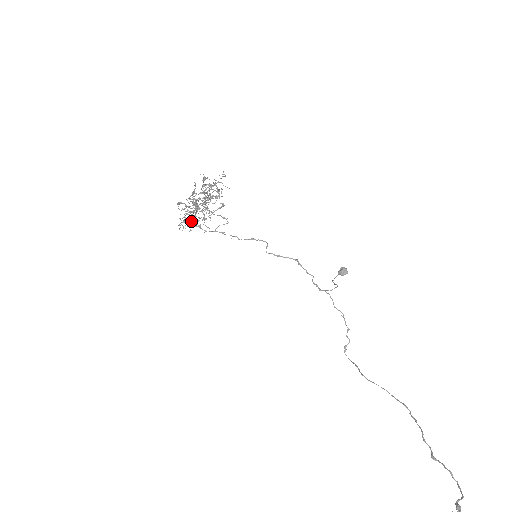
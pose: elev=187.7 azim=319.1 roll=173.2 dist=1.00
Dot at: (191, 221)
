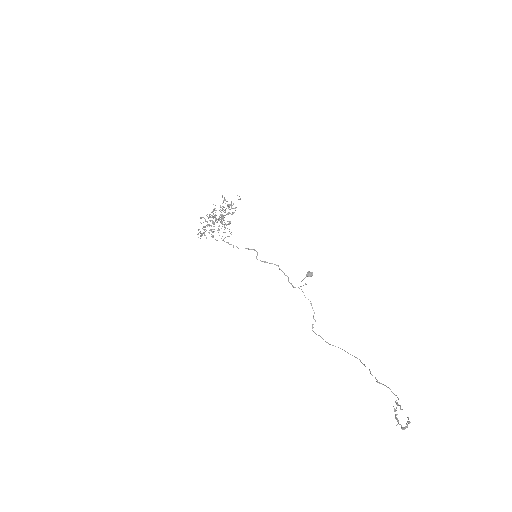
Dot at: occluded
